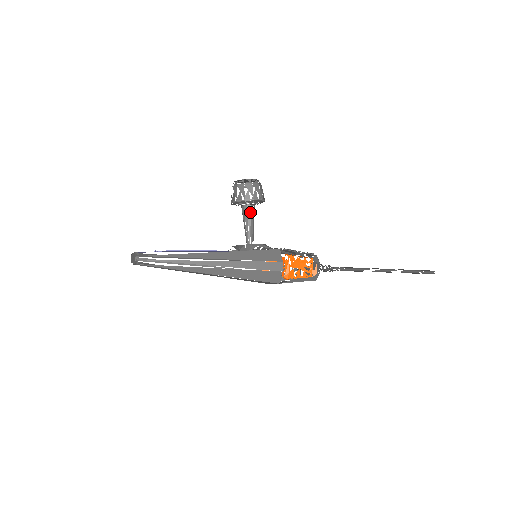
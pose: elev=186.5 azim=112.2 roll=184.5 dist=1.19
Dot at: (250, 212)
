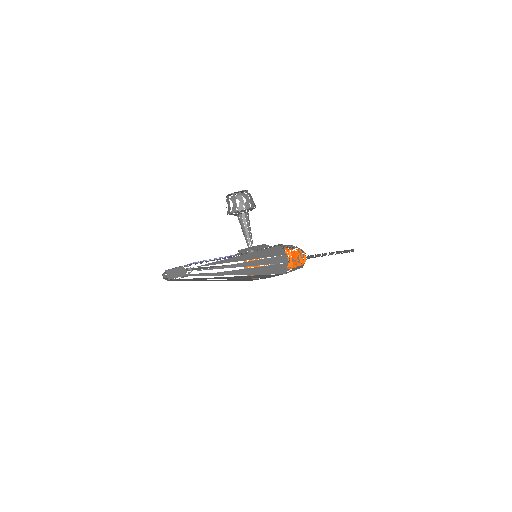
Dot at: (248, 219)
